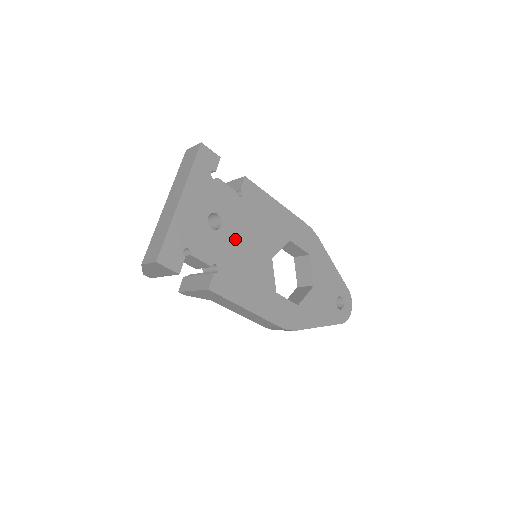
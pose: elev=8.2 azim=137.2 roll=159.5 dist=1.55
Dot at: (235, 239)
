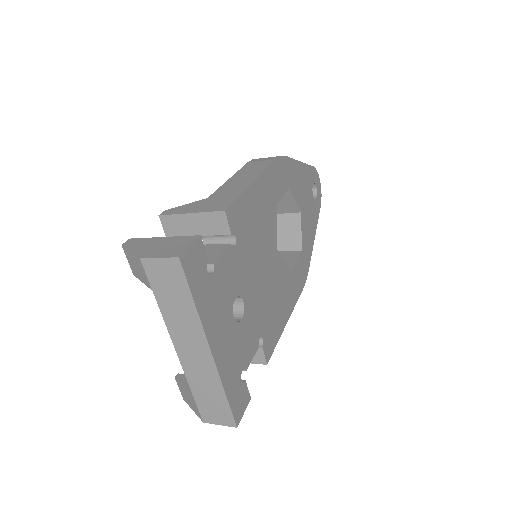
Dot at: (255, 290)
